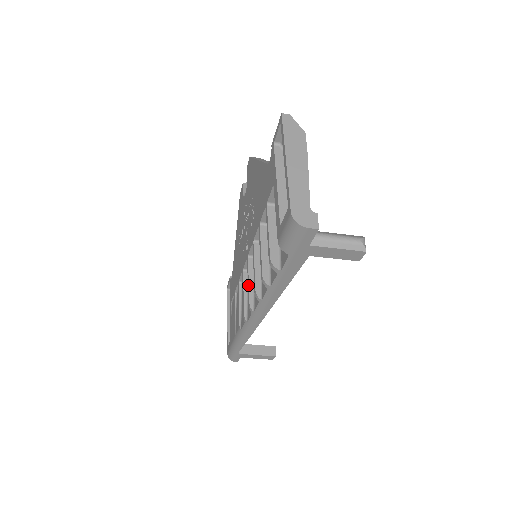
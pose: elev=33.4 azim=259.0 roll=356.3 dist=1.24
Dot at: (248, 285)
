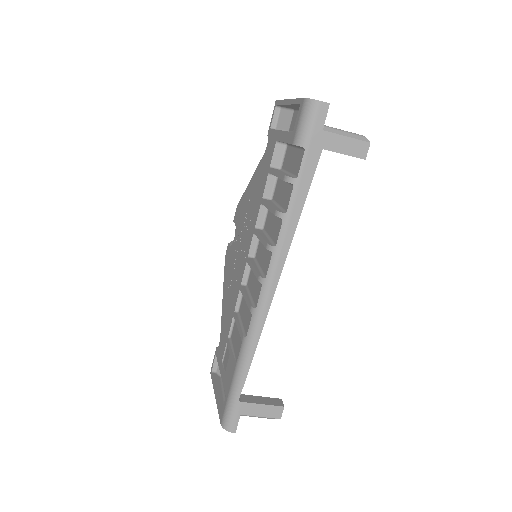
Dot at: (253, 269)
